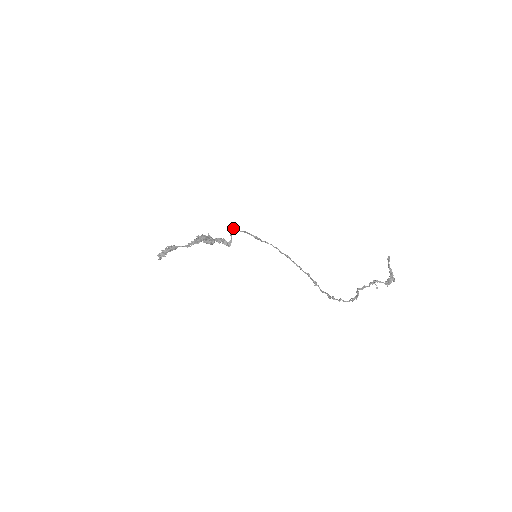
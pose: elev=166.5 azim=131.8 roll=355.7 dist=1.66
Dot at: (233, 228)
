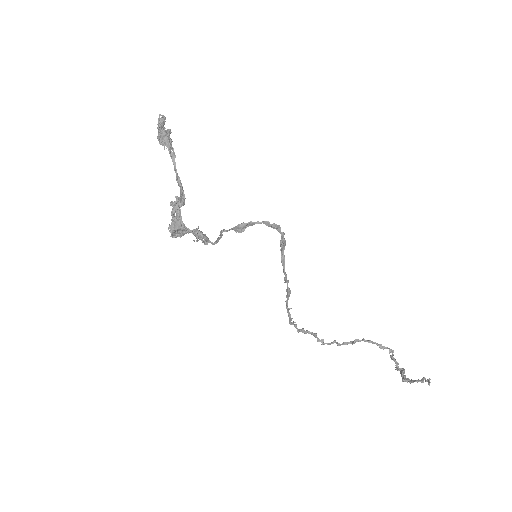
Dot at: (238, 228)
